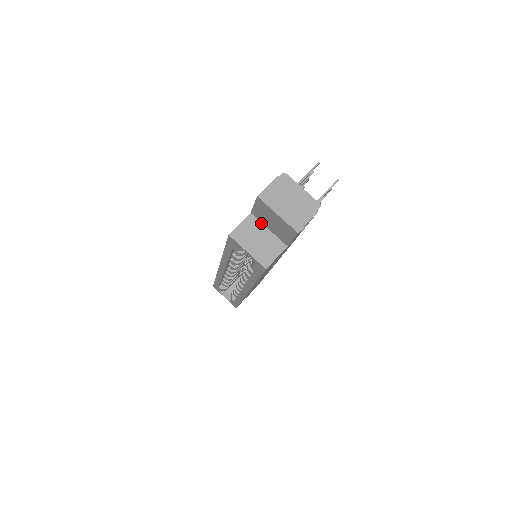
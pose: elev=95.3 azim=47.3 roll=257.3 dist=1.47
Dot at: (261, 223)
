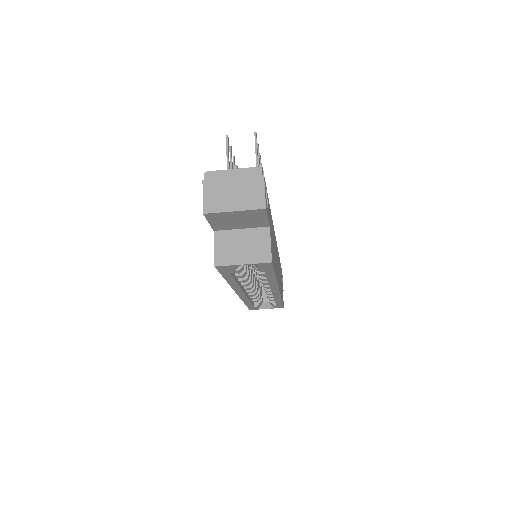
Dot at: (230, 230)
